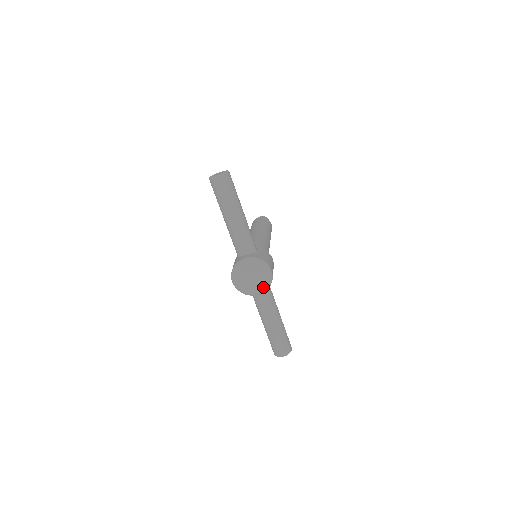
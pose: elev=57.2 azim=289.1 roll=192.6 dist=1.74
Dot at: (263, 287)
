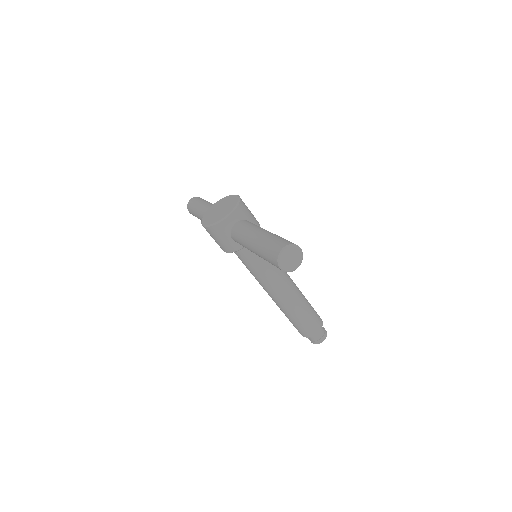
Dot at: (232, 207)
